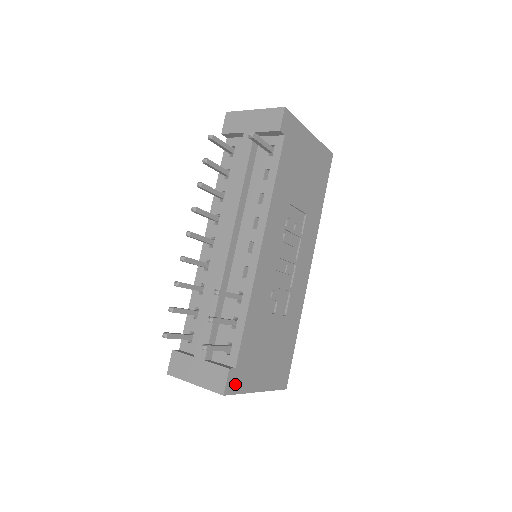
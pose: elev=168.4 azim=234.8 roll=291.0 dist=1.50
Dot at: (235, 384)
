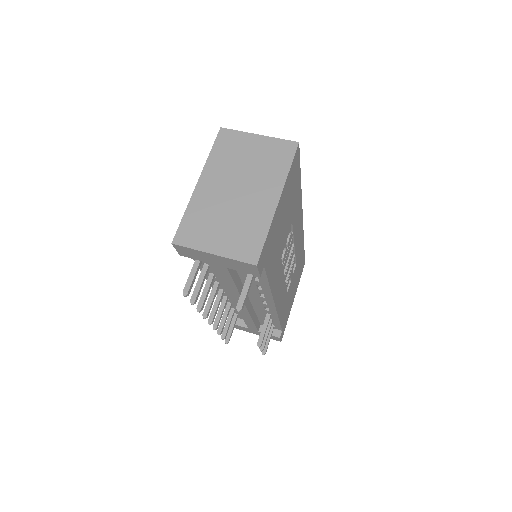
Dot at: occluded
